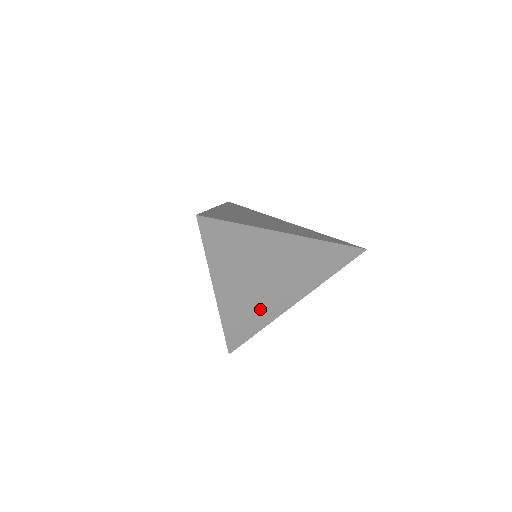
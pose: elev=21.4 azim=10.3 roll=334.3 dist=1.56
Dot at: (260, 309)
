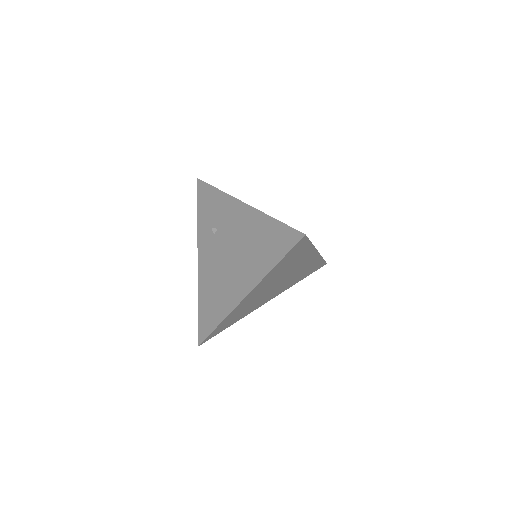
Dot at: (250, 307)
